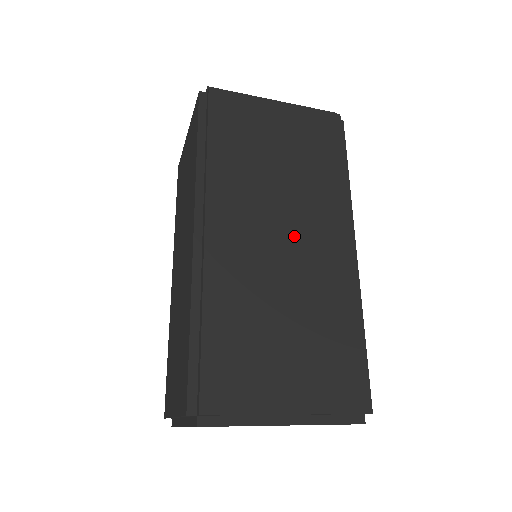
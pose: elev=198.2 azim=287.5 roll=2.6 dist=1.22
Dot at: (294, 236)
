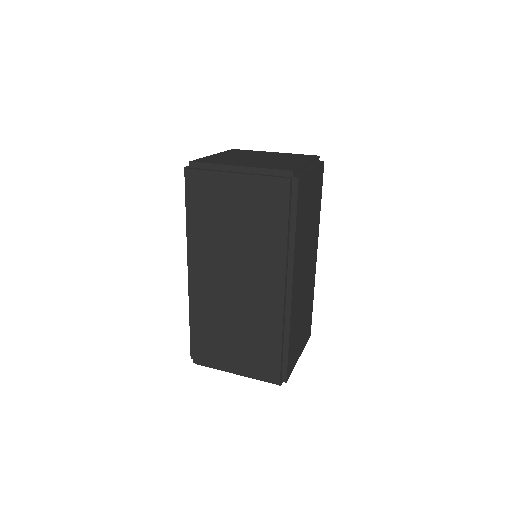
Dot at: (308, 267)
